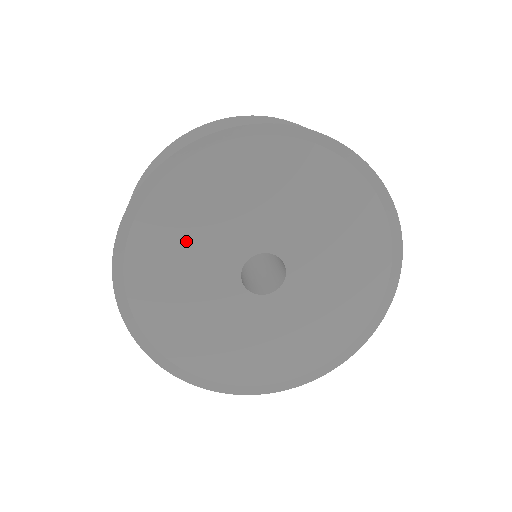
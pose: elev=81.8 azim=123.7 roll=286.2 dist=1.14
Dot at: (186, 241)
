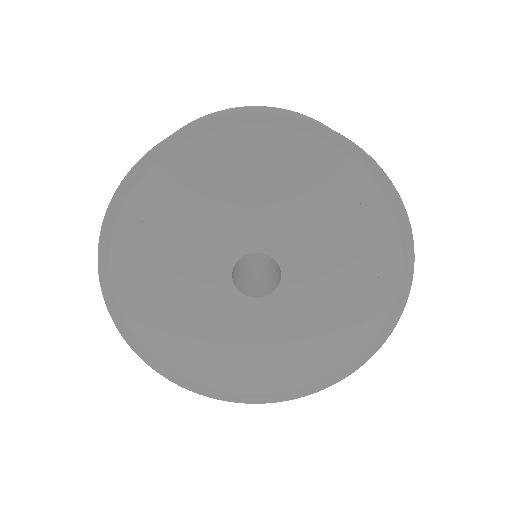
Dot at: (208, 199)
